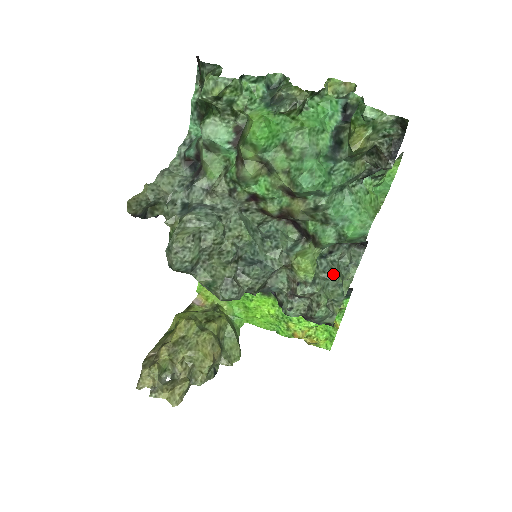
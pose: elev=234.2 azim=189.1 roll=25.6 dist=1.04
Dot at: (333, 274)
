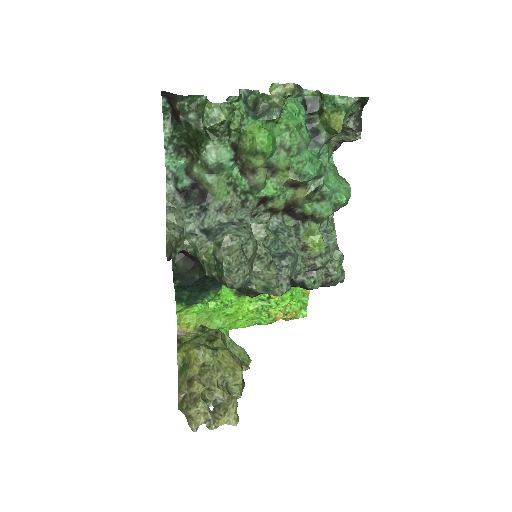
Dot at: (331, 240)
